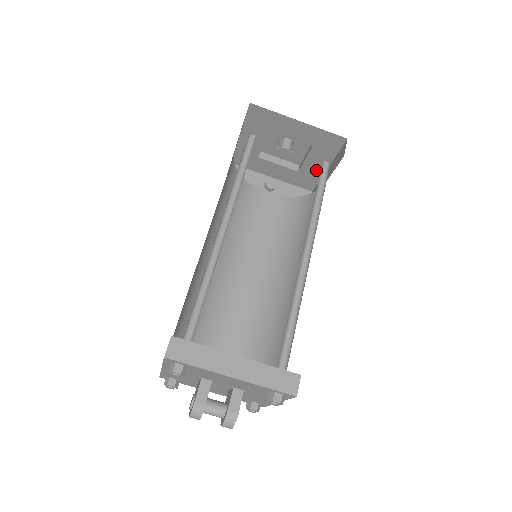
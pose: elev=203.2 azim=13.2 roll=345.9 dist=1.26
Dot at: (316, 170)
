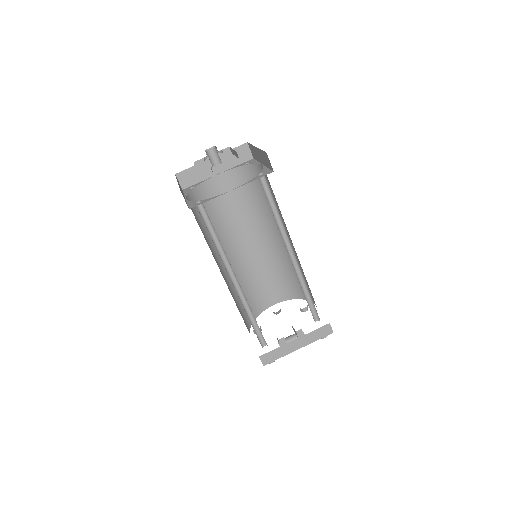
Dot at: occluded
